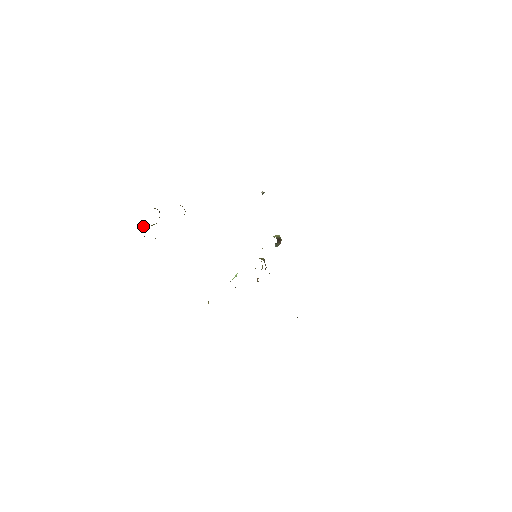
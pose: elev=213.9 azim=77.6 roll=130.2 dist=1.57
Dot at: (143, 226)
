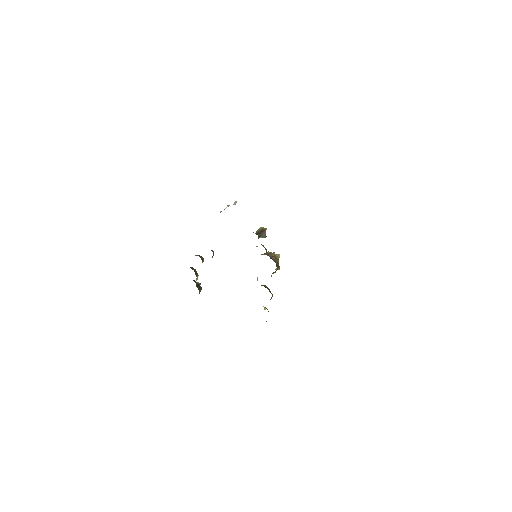
Dot at: occluded
